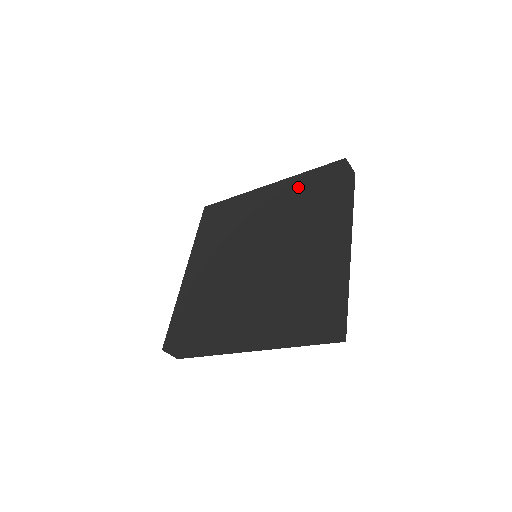
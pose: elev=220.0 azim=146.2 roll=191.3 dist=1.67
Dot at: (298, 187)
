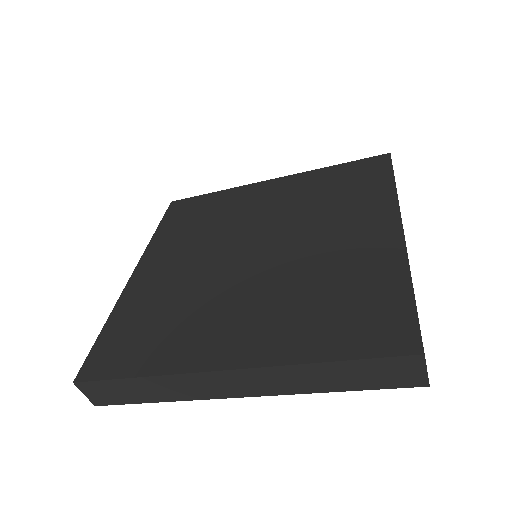
Dot at: (321, 180)
